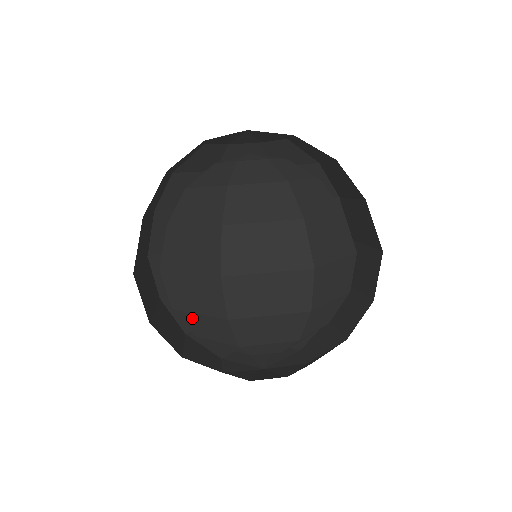
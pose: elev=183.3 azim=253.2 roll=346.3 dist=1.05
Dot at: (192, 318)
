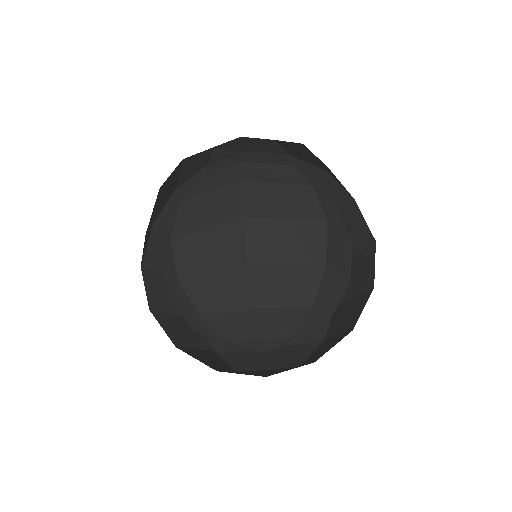
Dot at: (177, 301)
